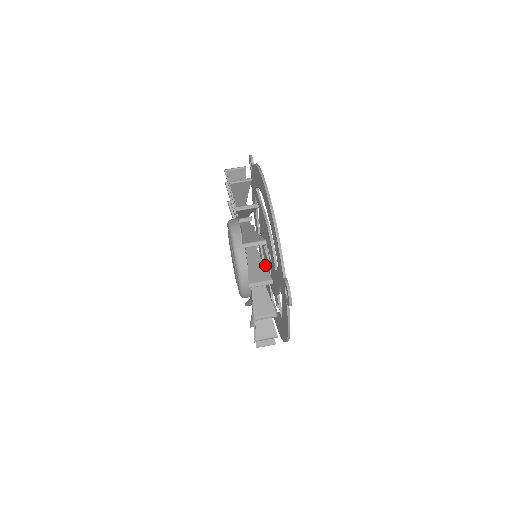
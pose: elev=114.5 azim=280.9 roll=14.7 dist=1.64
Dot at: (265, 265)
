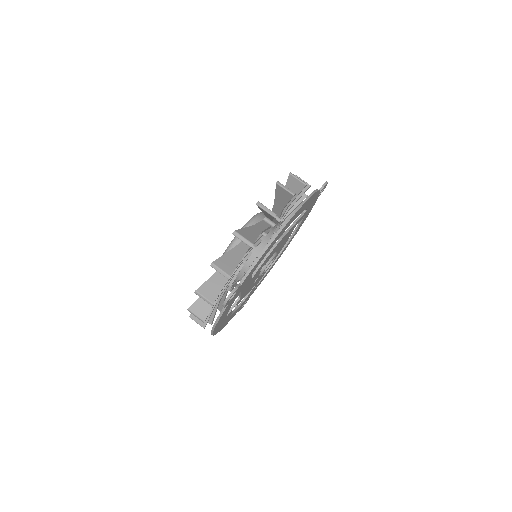
Dot at: occluded
